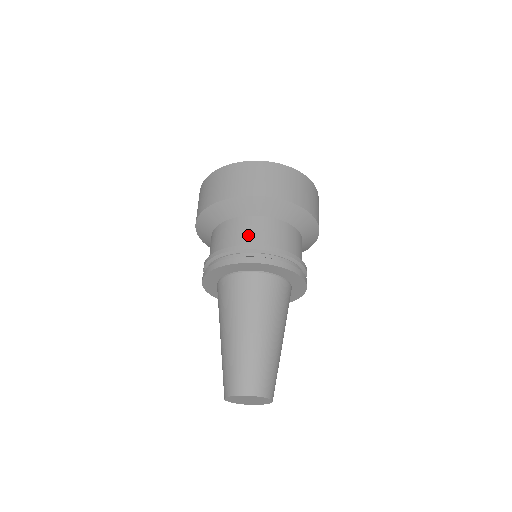
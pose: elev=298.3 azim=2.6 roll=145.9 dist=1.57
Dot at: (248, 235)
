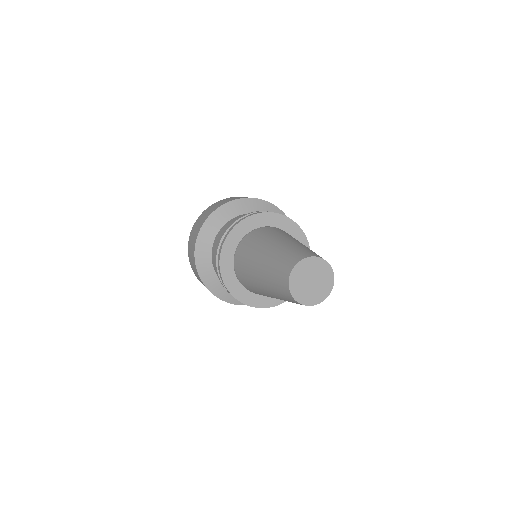
Dot at: occluded
